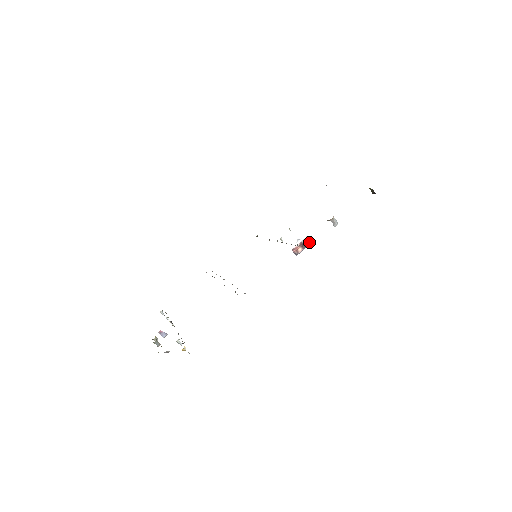
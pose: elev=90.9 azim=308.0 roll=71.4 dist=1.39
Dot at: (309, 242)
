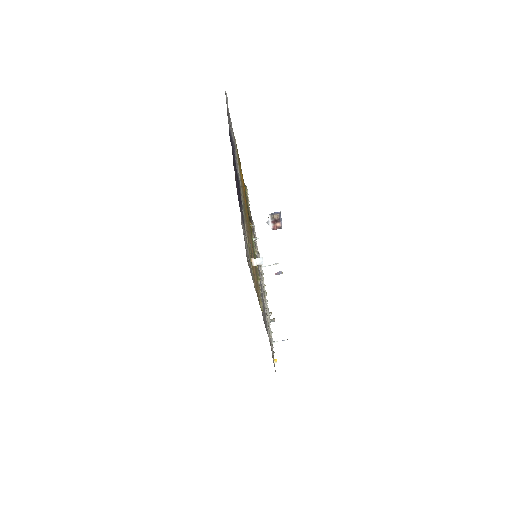
Dot at: (277, 215)
